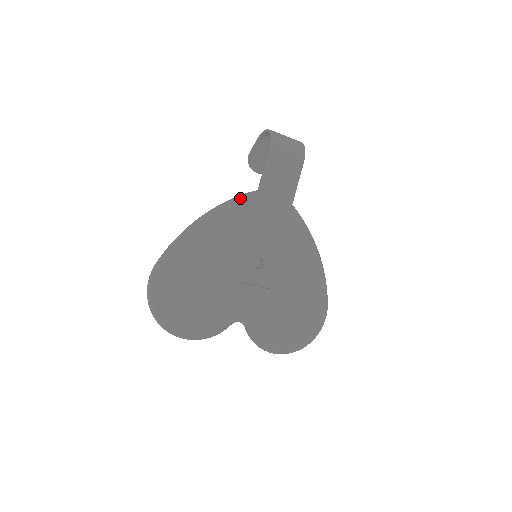
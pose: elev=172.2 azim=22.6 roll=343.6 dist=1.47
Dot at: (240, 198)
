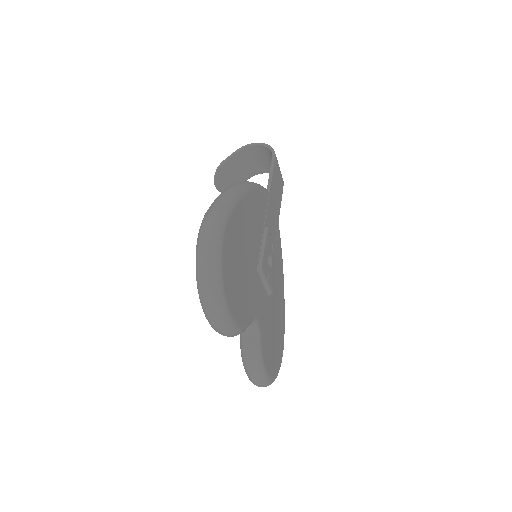
Dot at: occluded
